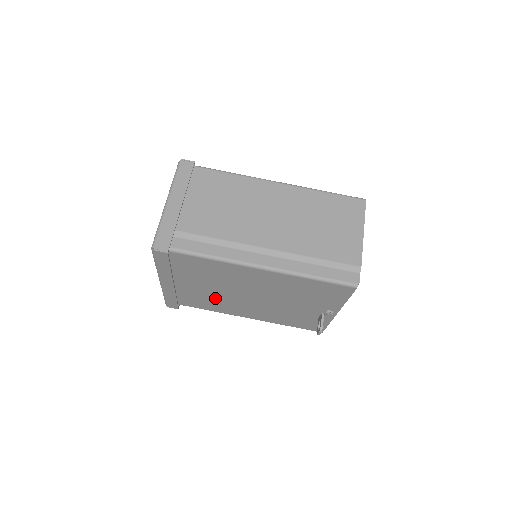
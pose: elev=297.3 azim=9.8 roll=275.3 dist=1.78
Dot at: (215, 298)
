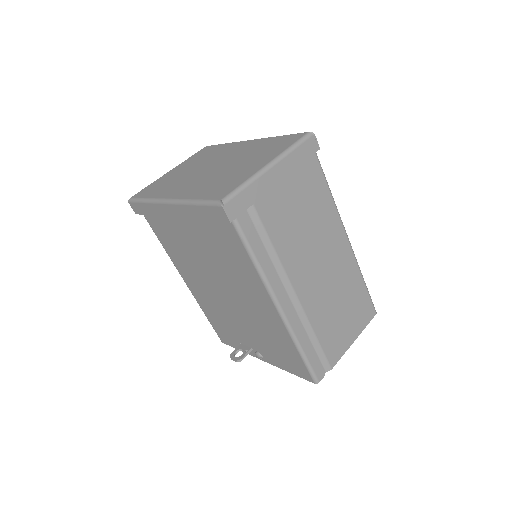
Dot at: (188, 253)
